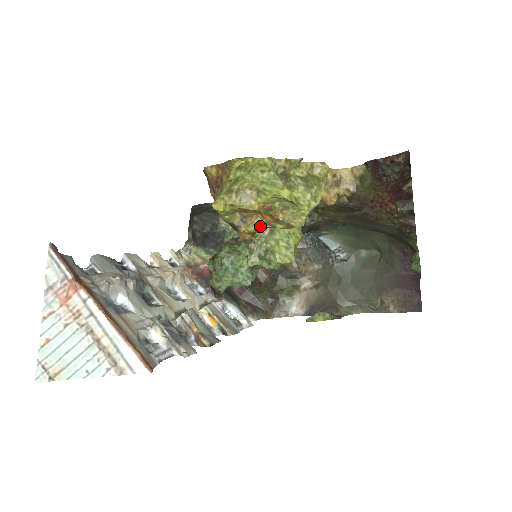
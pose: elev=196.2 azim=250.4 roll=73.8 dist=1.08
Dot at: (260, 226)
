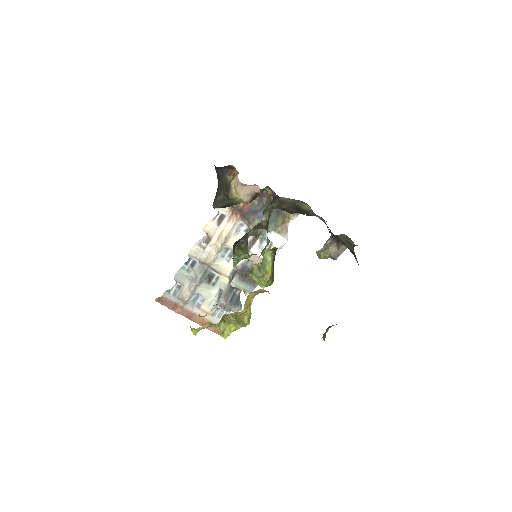
Dot at: occluded
